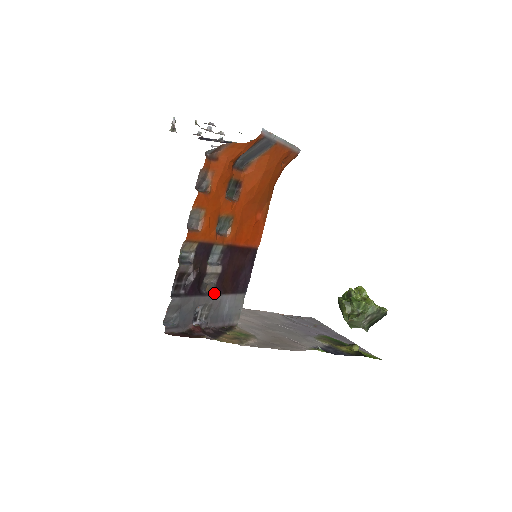
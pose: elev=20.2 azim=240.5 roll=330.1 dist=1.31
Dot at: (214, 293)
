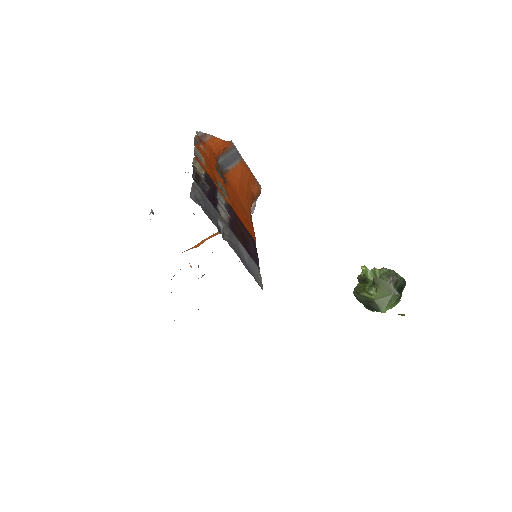
Dot at: (230, 229)
